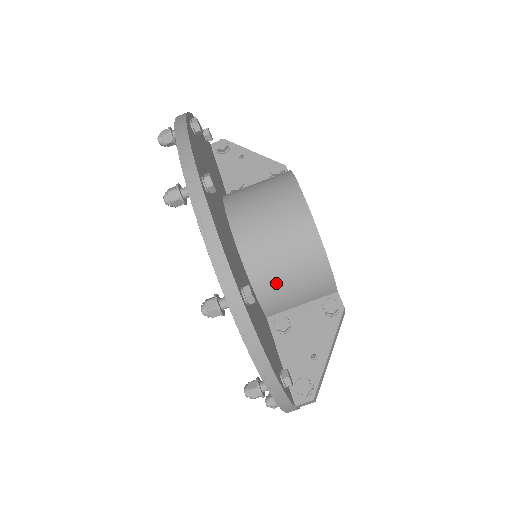
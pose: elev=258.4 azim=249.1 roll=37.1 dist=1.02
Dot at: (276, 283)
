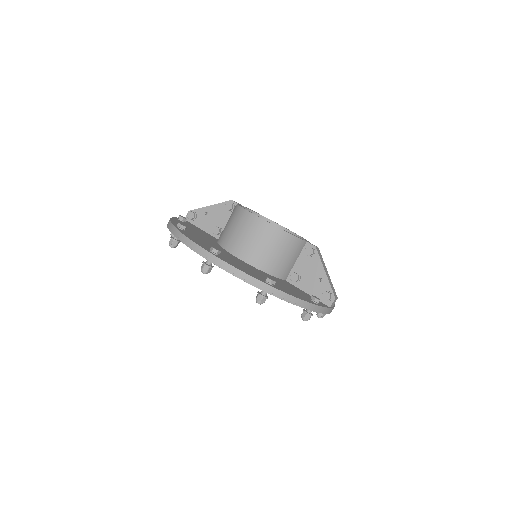
Dot at: (276, 263)
